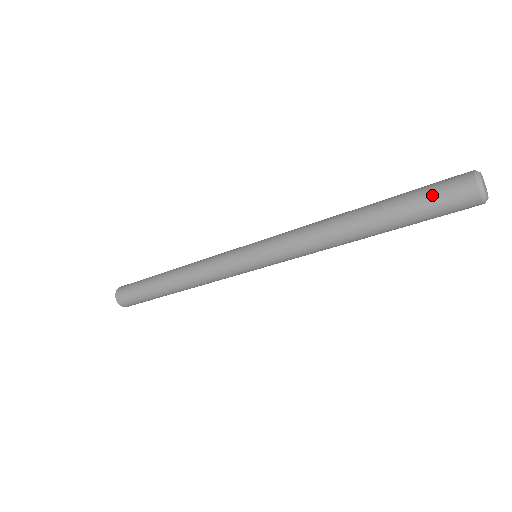
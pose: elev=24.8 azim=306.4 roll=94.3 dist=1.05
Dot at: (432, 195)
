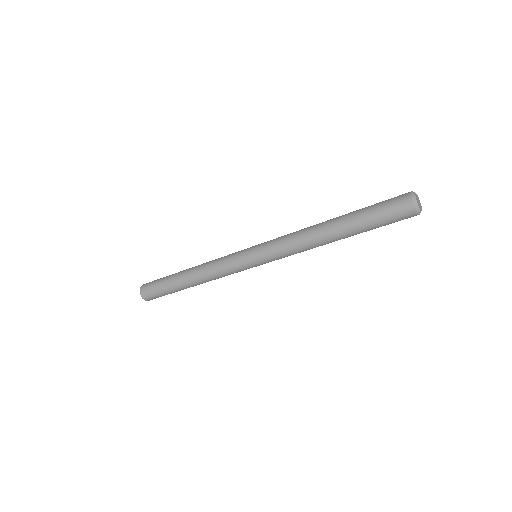
Dot at: (383, 207)
